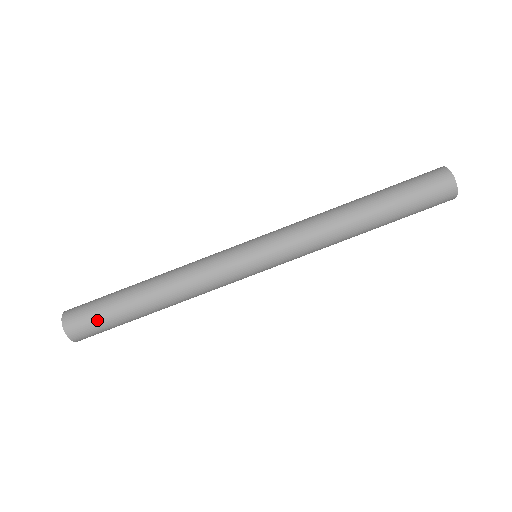
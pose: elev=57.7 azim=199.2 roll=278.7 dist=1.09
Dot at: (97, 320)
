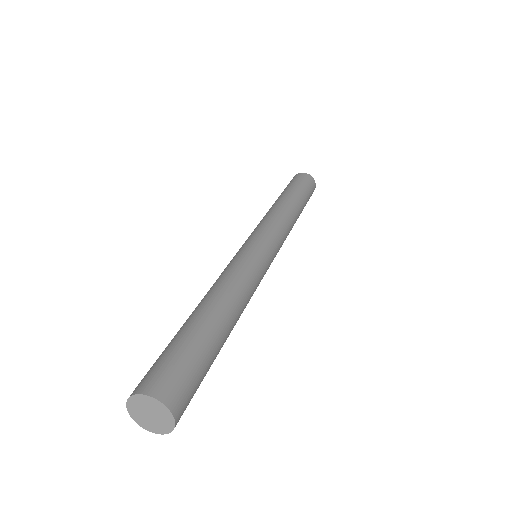
Dot at: (174, 356)
